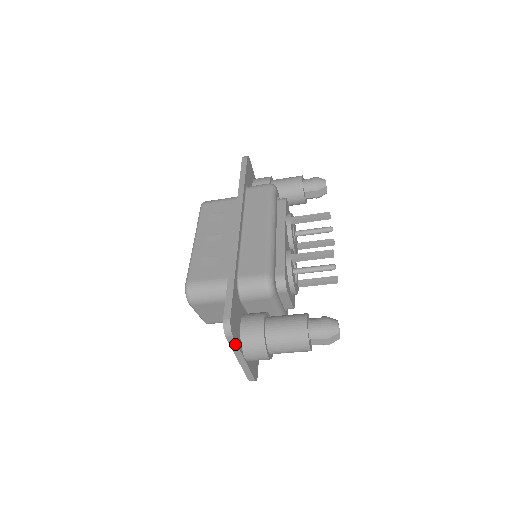
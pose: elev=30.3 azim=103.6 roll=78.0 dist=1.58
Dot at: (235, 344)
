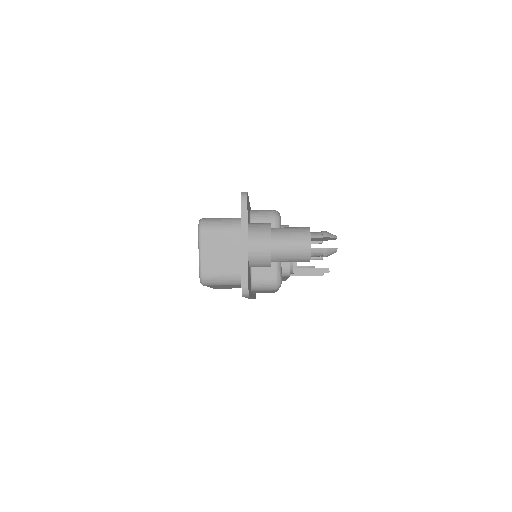
Dot at: (246, 214)
